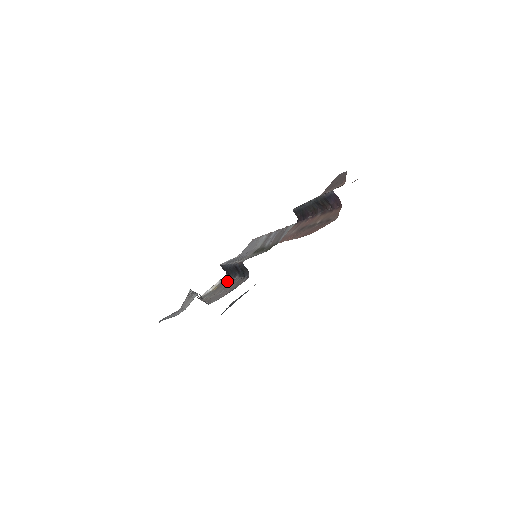
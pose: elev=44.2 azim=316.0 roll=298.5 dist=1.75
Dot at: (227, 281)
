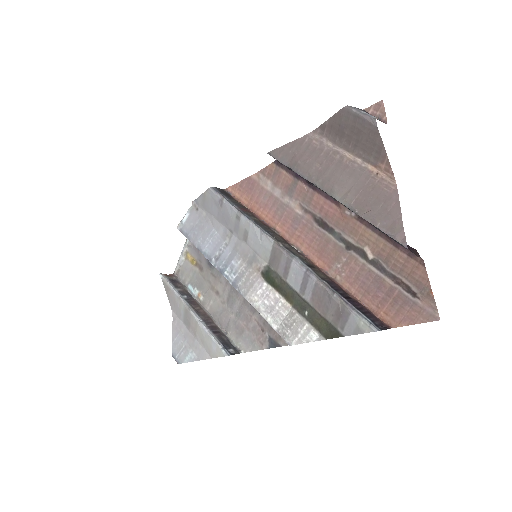
Dot at: (216, 269)
